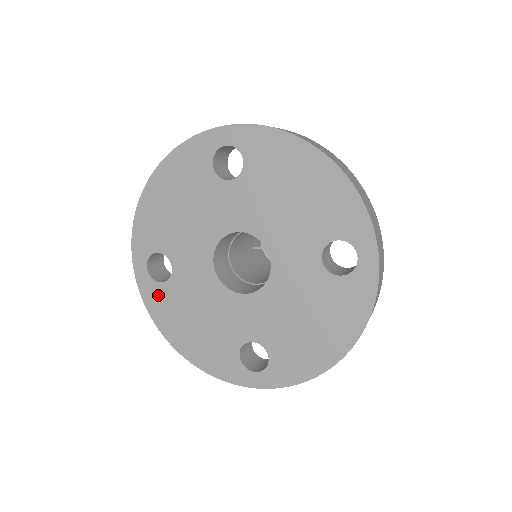
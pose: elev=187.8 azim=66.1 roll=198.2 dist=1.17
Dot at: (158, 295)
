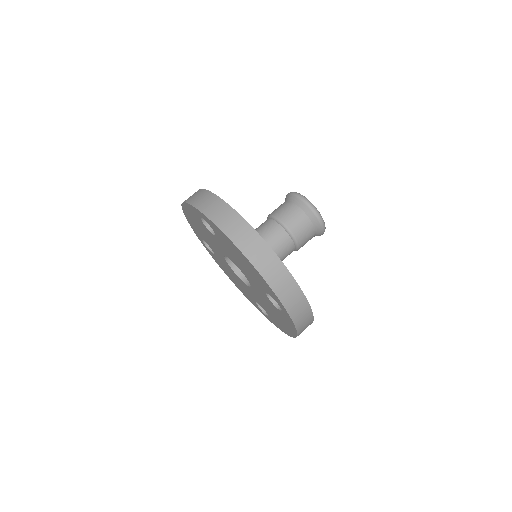
Dot at: (214, 257)
